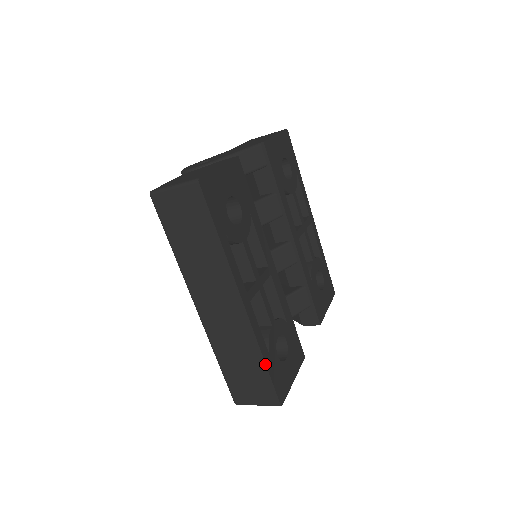
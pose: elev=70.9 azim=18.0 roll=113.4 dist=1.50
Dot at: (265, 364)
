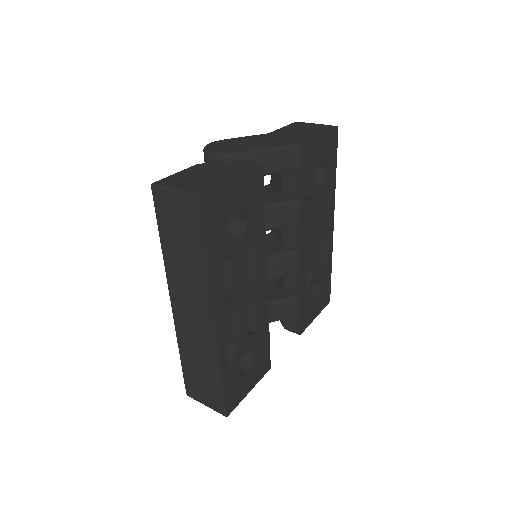
Dot at: (221, 380)
